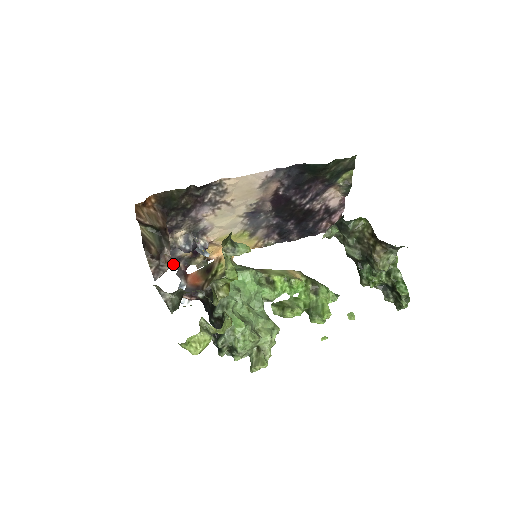
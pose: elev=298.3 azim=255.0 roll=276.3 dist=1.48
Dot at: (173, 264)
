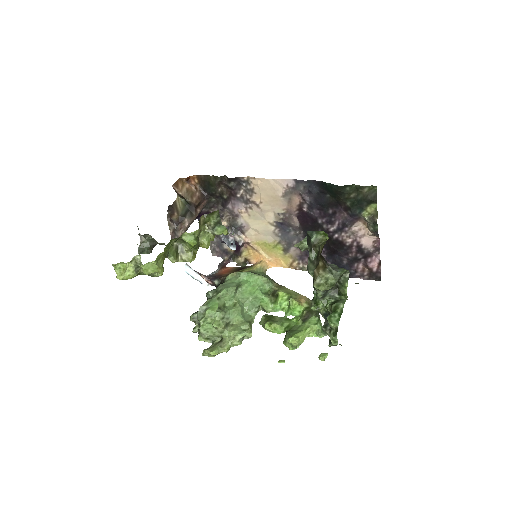
Dot at: (222, 256)
